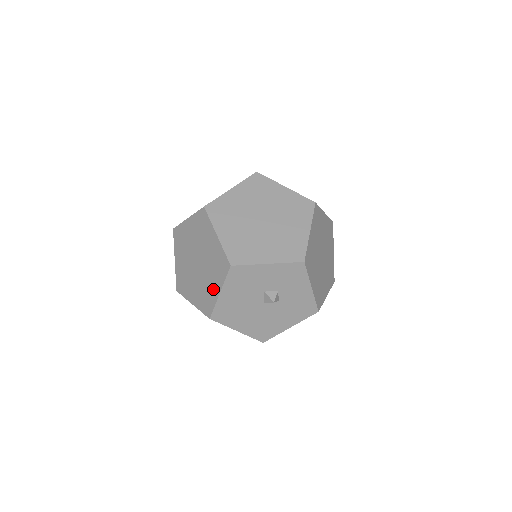
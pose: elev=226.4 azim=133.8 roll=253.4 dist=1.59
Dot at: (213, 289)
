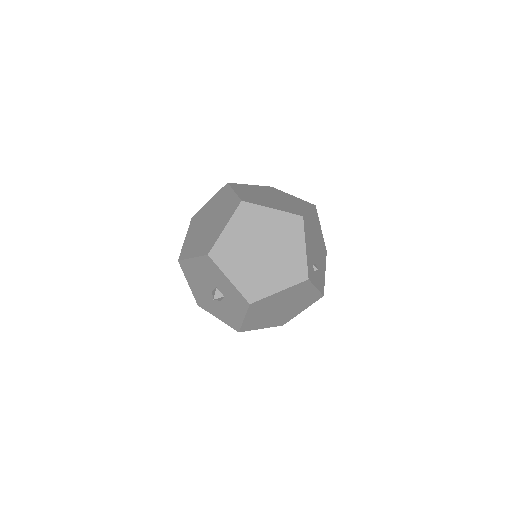
Dot at: (194, 250)
